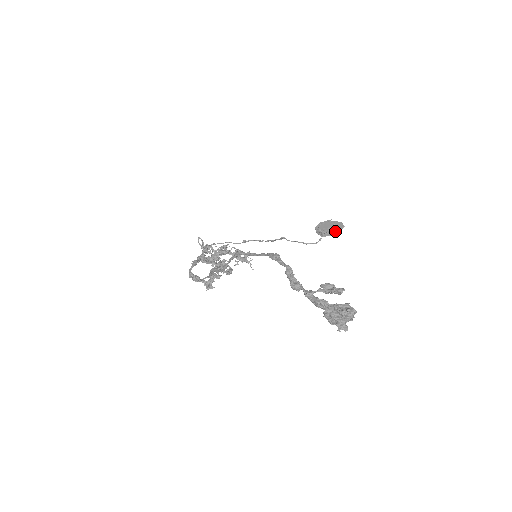
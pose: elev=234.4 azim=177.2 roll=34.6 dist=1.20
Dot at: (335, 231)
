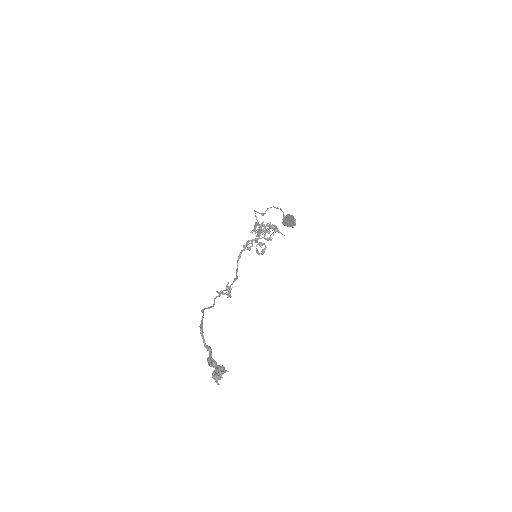
Dot at: occluded
